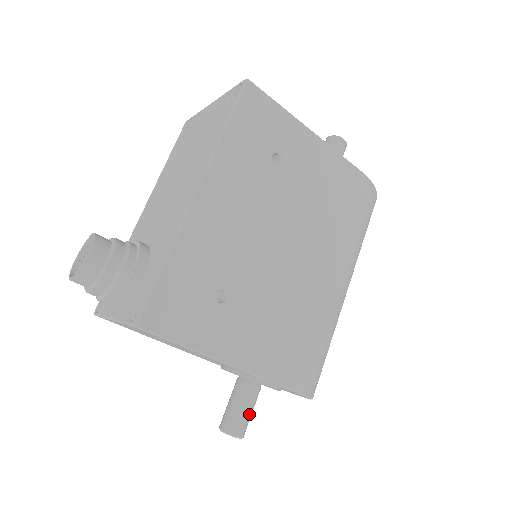
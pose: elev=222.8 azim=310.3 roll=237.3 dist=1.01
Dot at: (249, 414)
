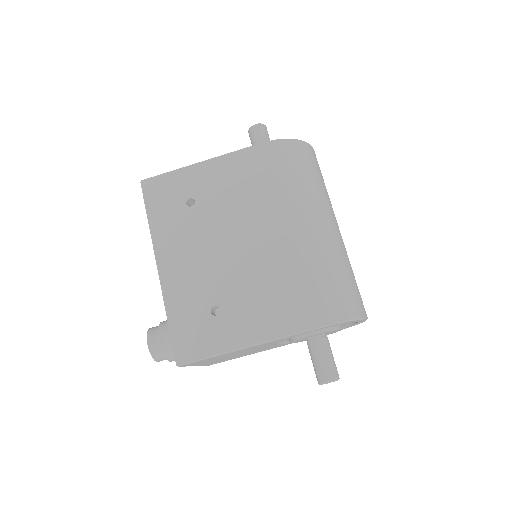
Dot at: (327, 361)
